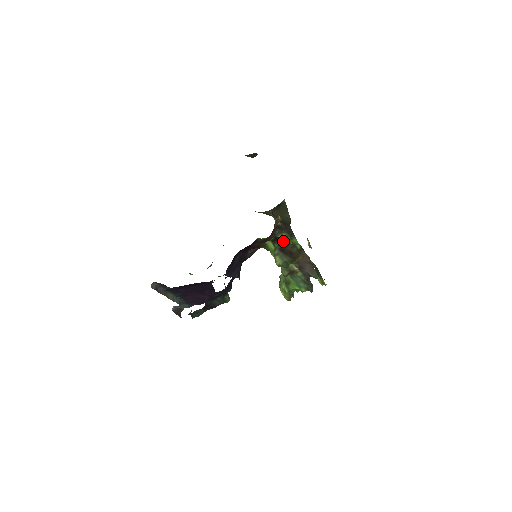
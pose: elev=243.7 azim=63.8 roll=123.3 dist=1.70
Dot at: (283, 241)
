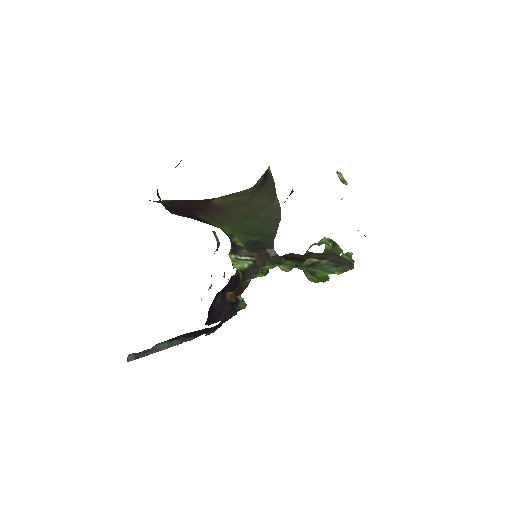
Dot at: occluded
